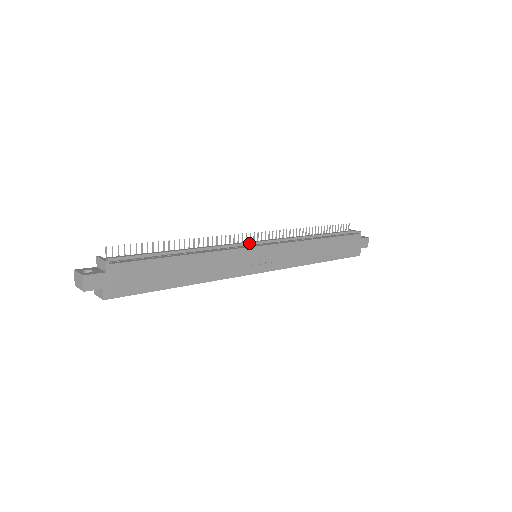
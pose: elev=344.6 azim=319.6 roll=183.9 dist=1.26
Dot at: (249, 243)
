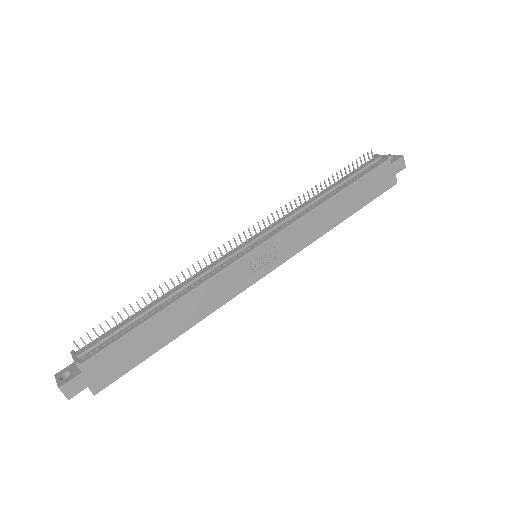
Dot at: (240, 249)
